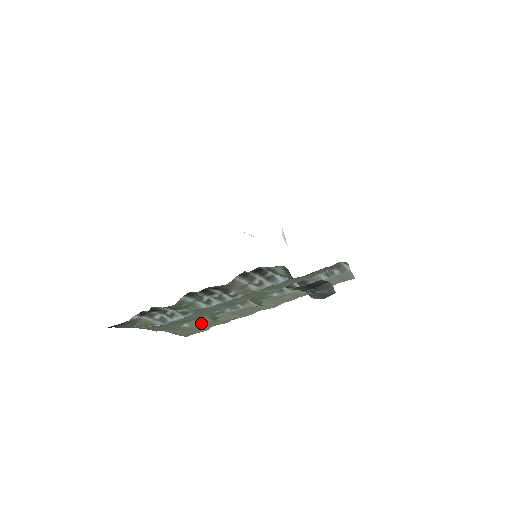
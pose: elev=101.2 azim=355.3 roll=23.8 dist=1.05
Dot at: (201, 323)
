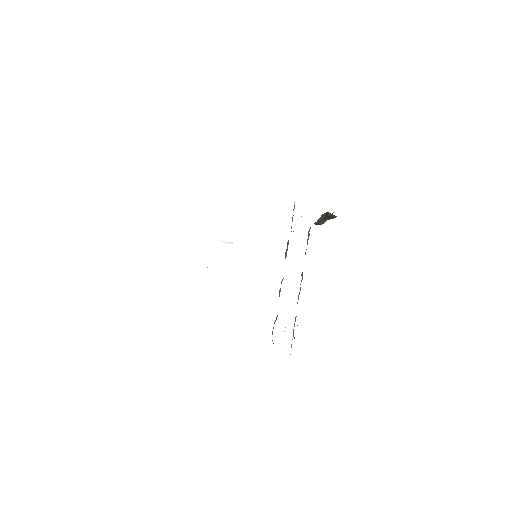
Dot at: occluded
